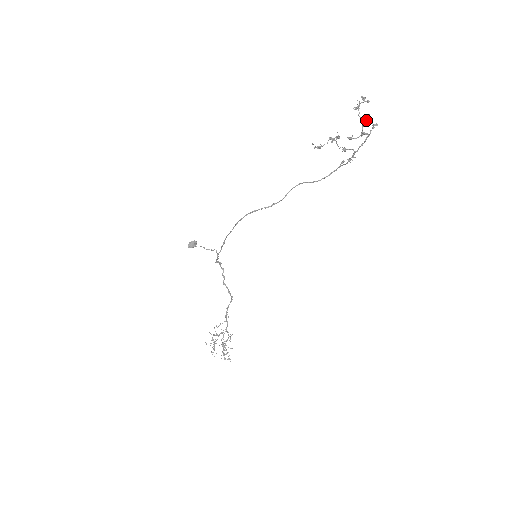
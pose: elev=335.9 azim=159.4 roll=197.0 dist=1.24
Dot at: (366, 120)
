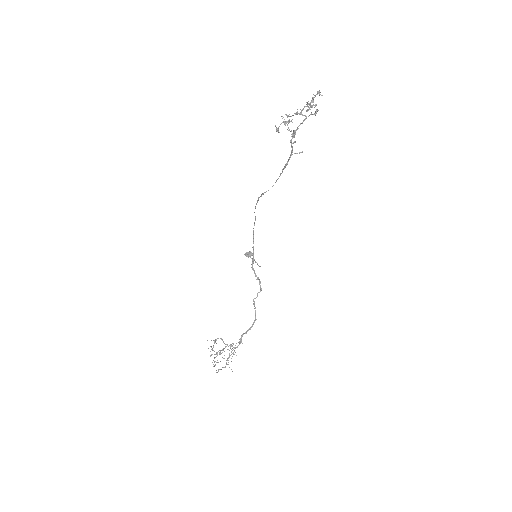
Dot at: (306, 104)
